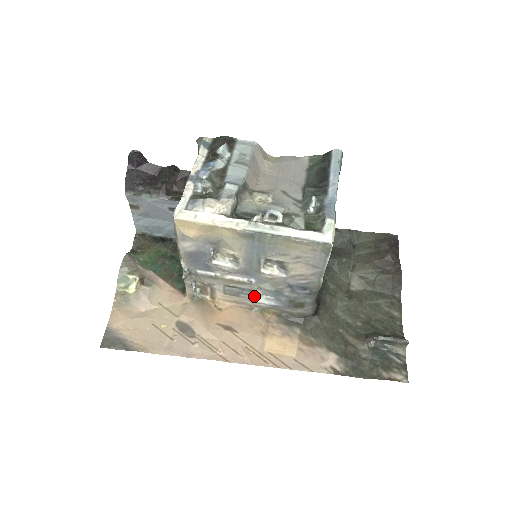
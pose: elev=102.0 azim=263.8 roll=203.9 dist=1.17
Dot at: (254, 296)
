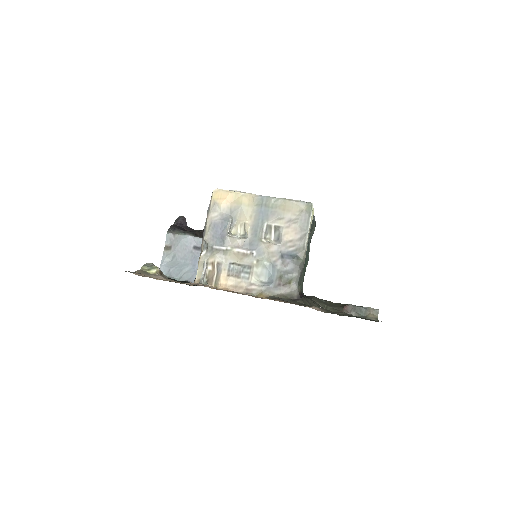
Dot at: (252, 276)
